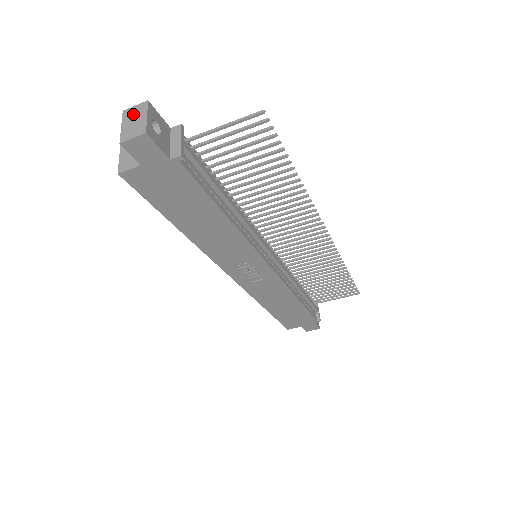
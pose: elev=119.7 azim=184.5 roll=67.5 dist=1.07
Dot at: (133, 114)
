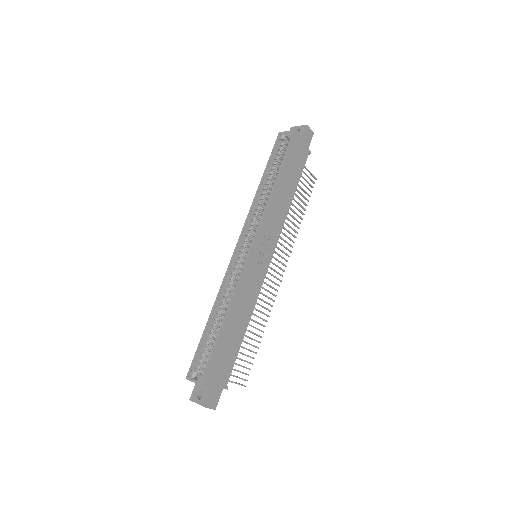
Dot at: occluded
